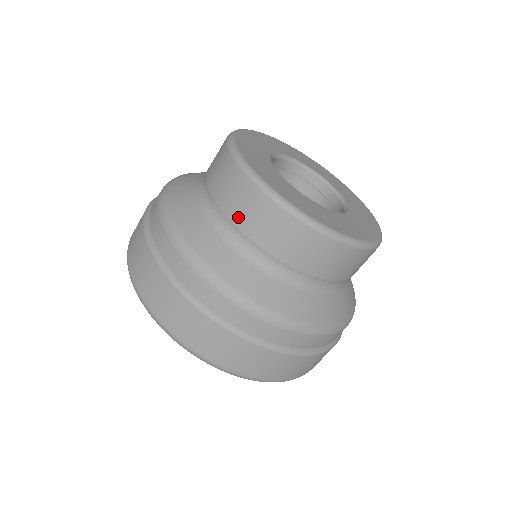
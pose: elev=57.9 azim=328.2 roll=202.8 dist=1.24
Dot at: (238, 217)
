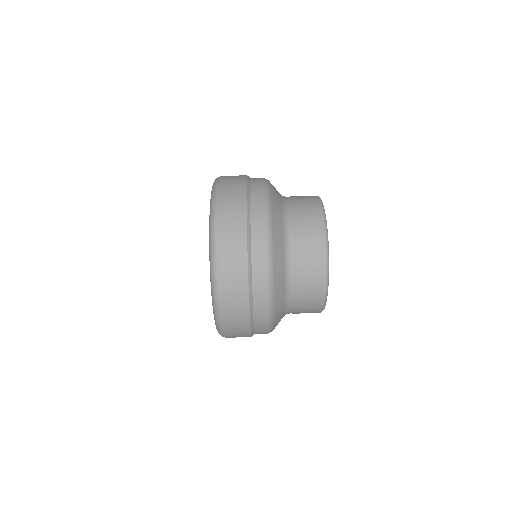
Dot at: (297, 198)
